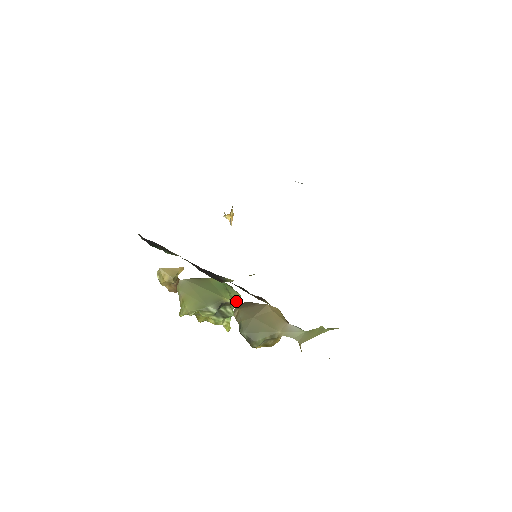
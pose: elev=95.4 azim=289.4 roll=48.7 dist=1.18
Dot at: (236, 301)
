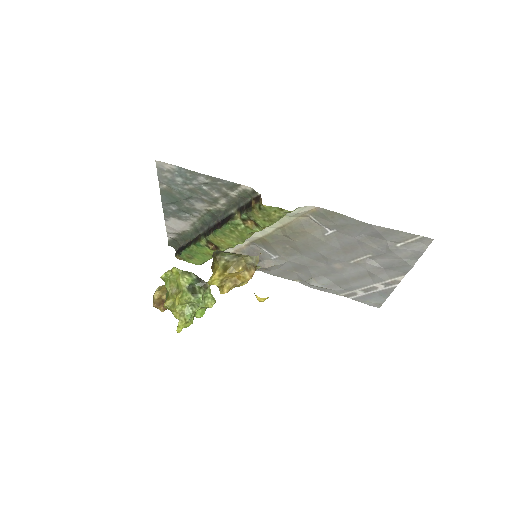
Dot at: (209, 301)
